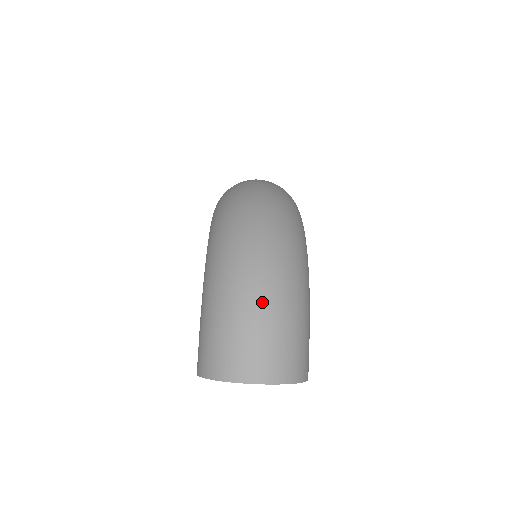
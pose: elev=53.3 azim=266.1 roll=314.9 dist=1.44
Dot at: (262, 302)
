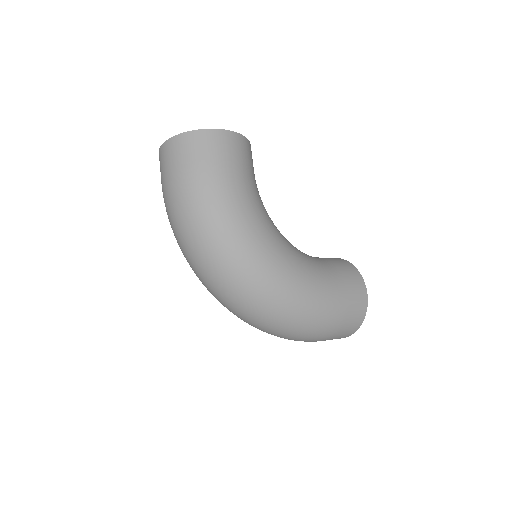
Dot at: occluded
